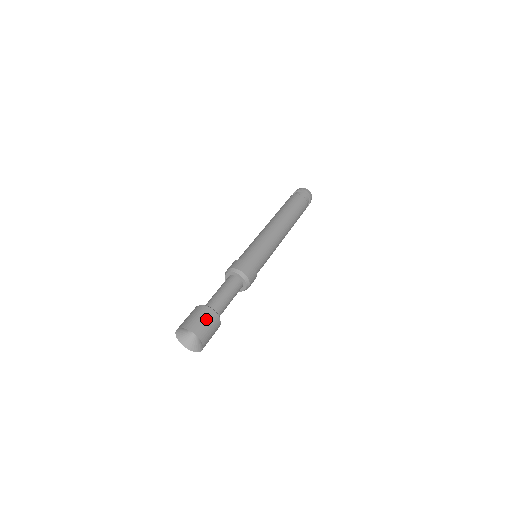
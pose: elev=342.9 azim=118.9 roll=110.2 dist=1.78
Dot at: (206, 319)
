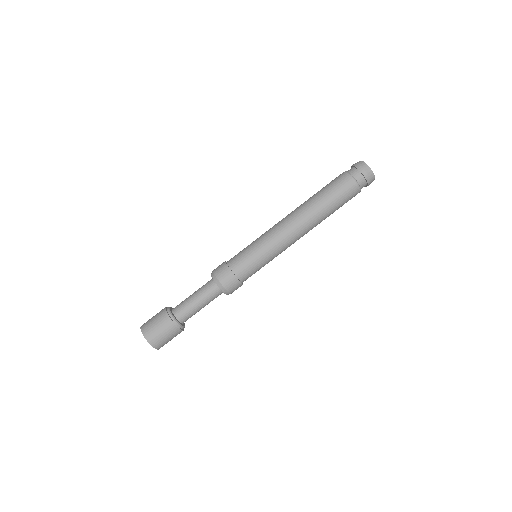
Dot at: (158, 322)
